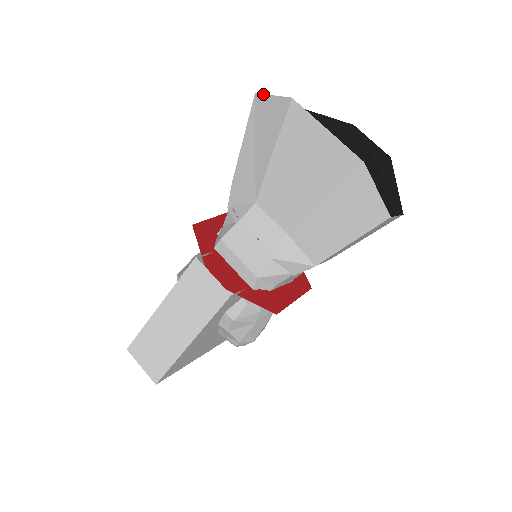
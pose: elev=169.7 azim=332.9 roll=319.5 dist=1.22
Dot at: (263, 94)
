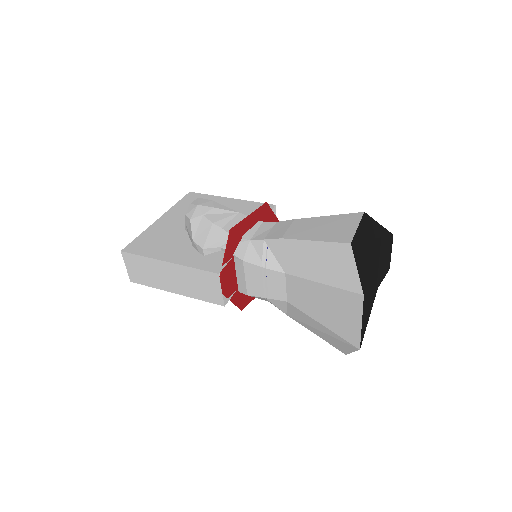
Dot at: occluded
